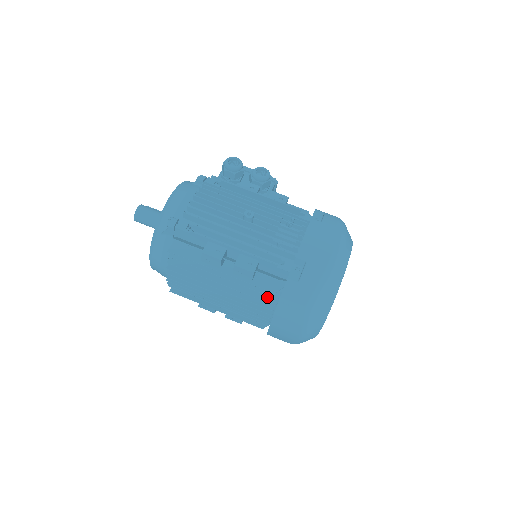
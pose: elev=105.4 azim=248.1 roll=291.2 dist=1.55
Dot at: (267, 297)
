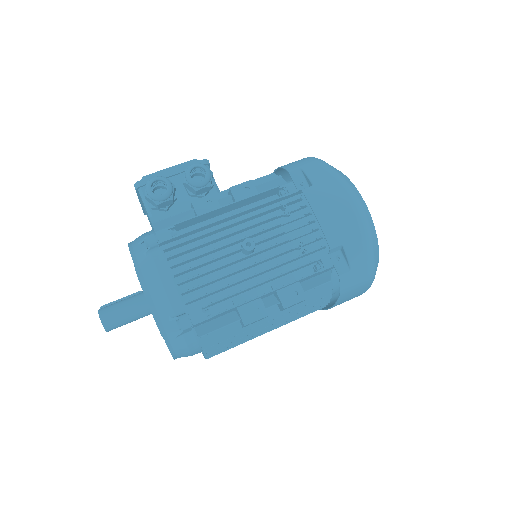
Dot at: occluded
